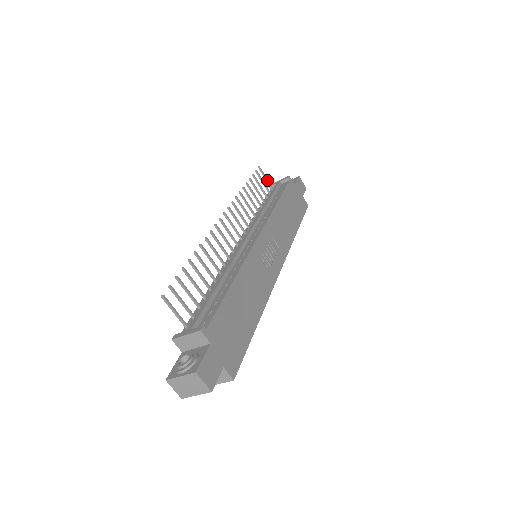
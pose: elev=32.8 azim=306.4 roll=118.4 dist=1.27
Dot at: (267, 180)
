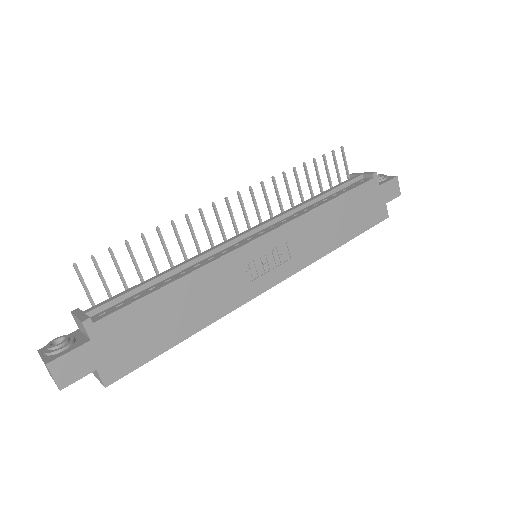
Dot at: (346, 167)
